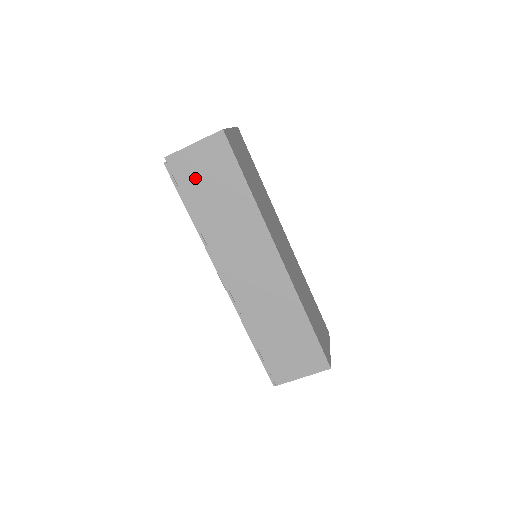
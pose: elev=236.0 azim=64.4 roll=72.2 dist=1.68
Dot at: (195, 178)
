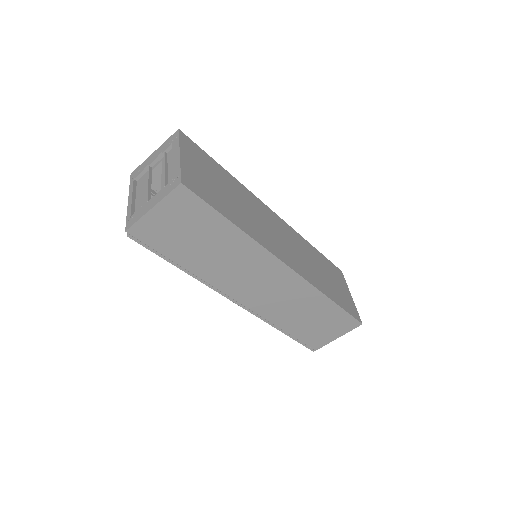
Dot at: (170, 237)
